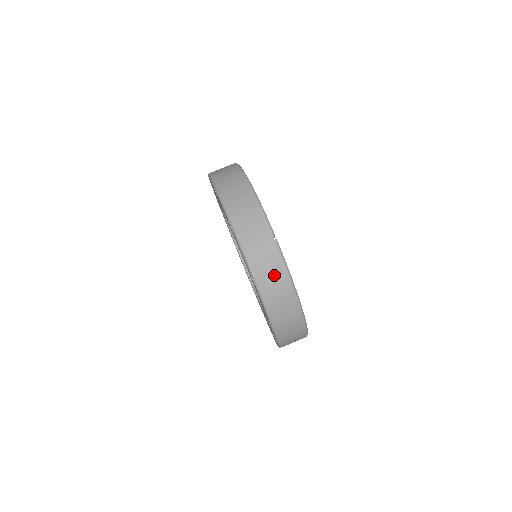
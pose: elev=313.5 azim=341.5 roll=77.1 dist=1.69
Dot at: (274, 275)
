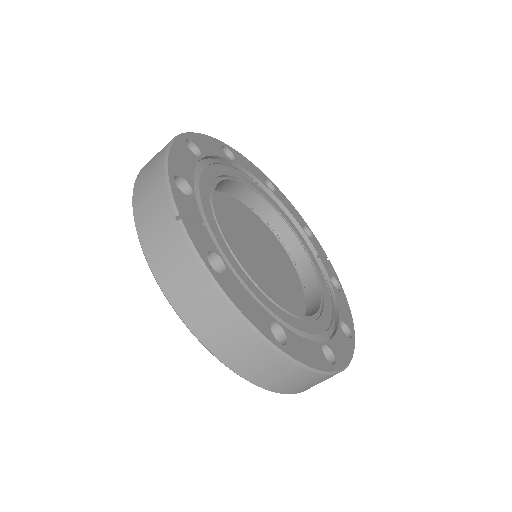
Dot at: (185, 277)
